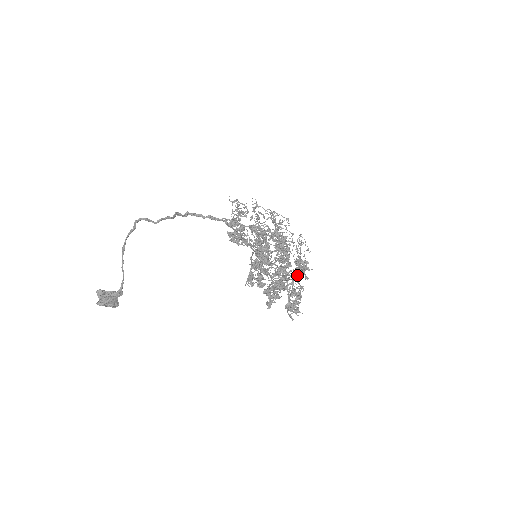
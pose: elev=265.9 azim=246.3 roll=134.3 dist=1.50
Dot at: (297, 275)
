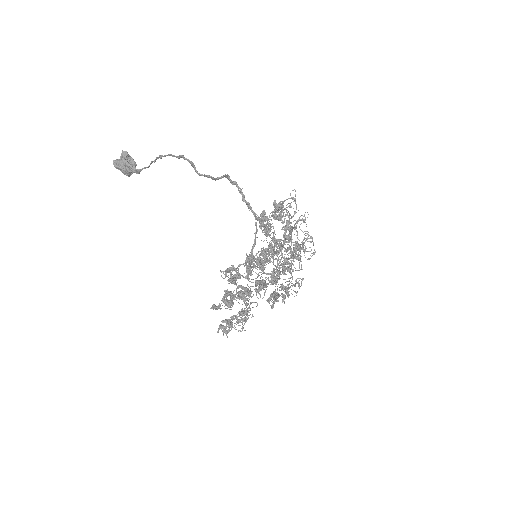
Dot at: (269, 297)
